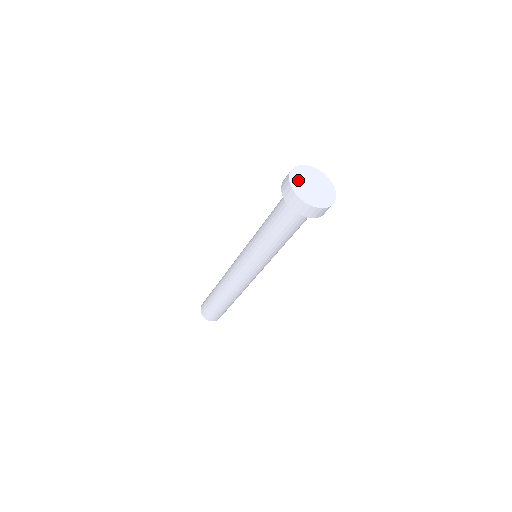
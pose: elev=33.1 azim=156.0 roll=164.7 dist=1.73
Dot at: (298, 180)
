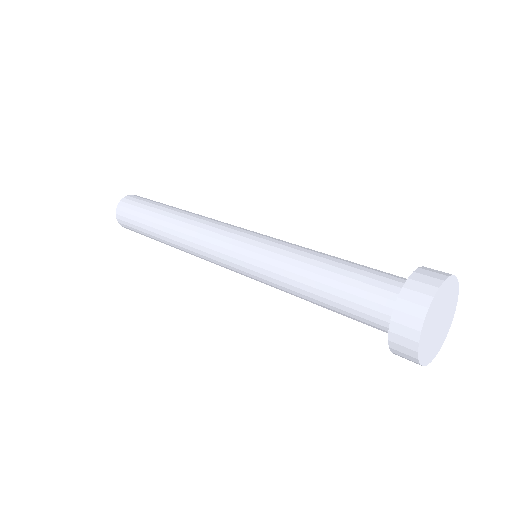
Dot at: (437, 305)
